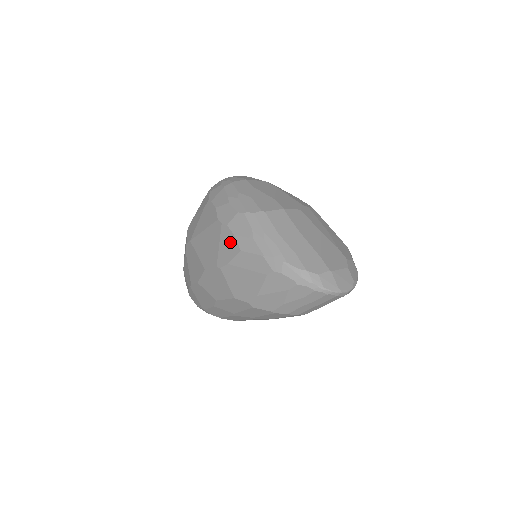
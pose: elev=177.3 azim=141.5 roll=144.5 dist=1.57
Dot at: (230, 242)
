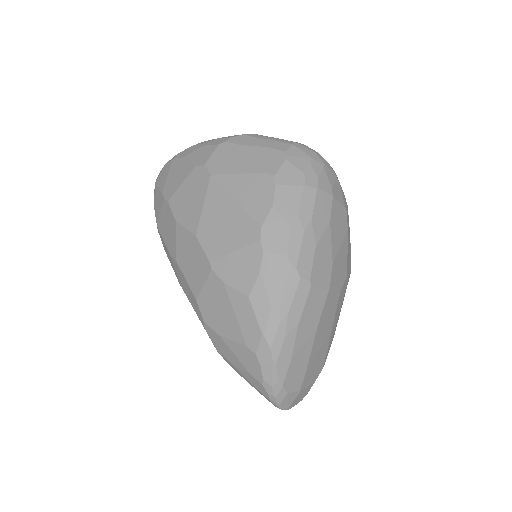
Dot at: (248, 271)
